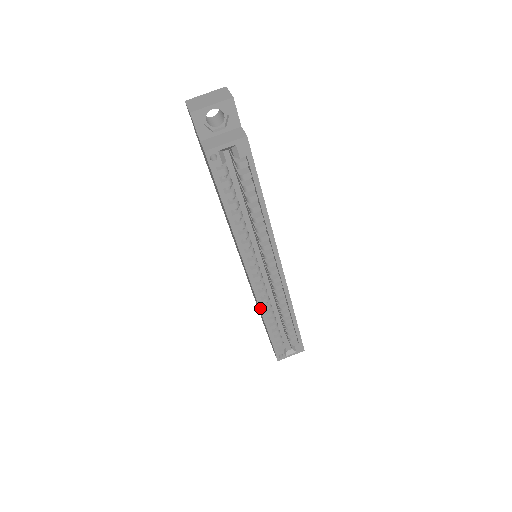
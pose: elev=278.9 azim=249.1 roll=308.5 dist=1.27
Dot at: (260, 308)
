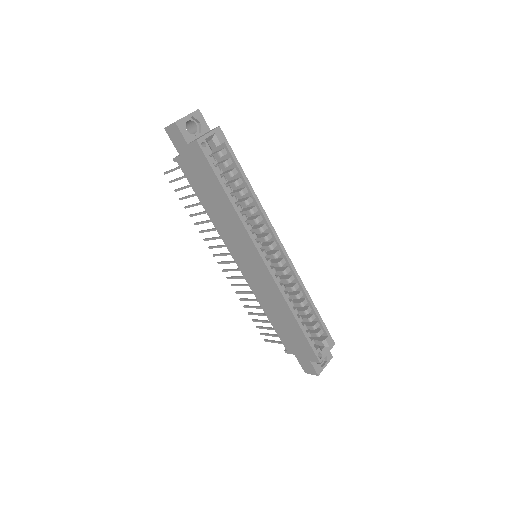
Dot at: (282, 295)
